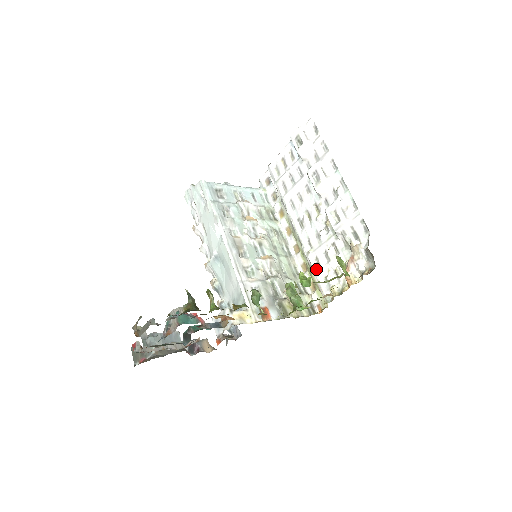
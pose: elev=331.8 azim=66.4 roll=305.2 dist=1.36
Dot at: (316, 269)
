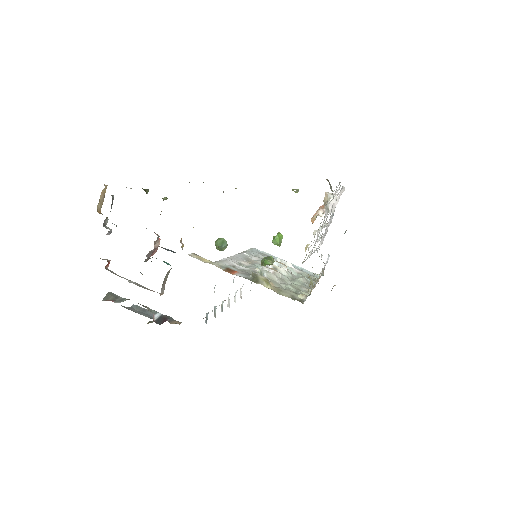
Dot at: occluded
